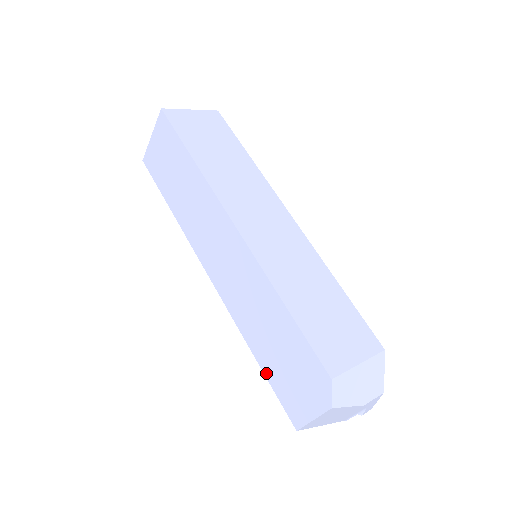
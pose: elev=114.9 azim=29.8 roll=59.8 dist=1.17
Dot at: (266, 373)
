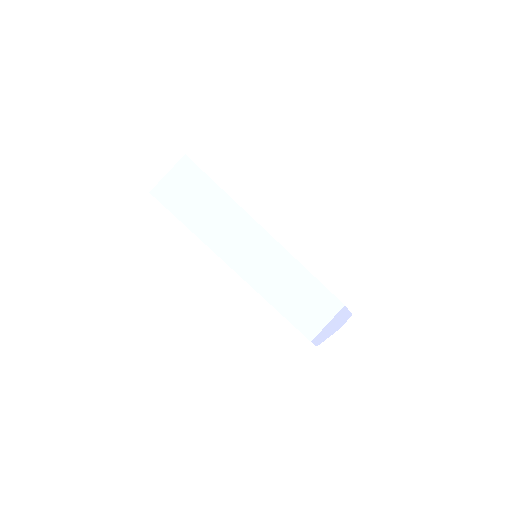
Dot at: occluded
